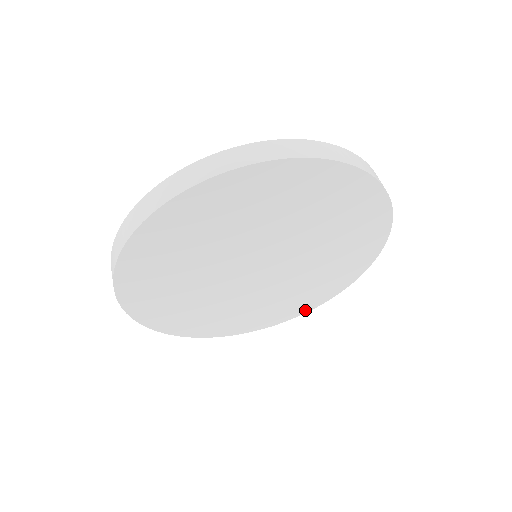
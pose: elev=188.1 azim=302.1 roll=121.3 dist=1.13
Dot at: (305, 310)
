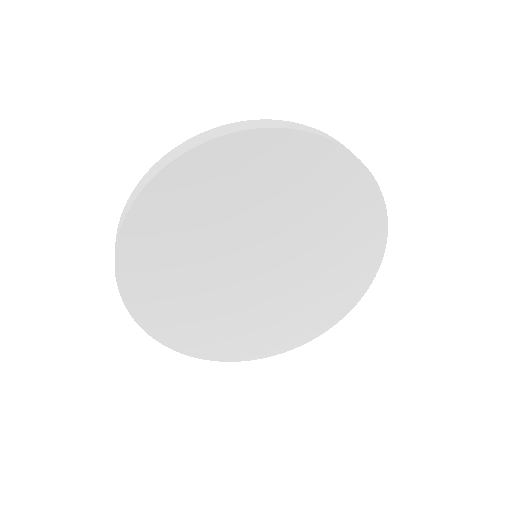
Dot at: (341, 314)
